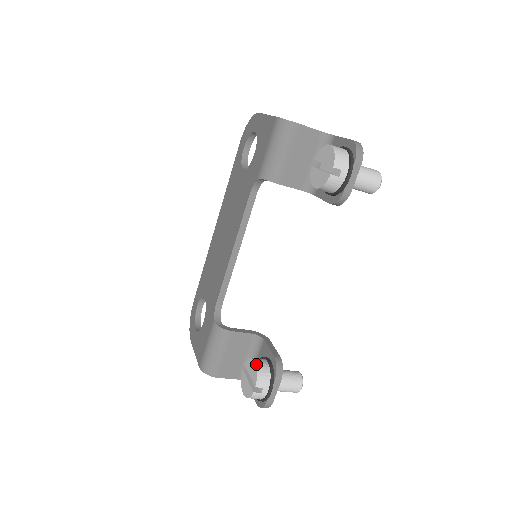
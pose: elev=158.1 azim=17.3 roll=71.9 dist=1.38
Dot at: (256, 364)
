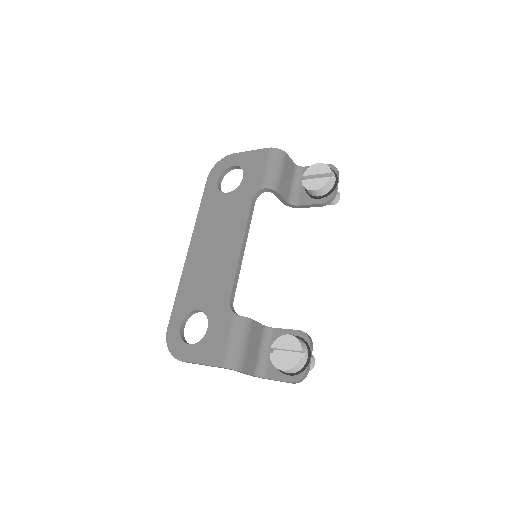
Dot at: (292, 335)
